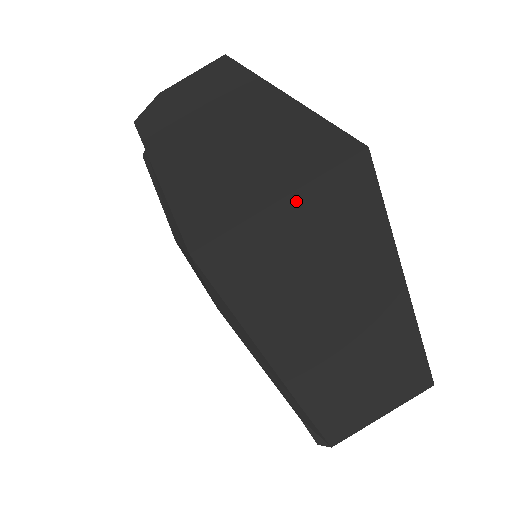
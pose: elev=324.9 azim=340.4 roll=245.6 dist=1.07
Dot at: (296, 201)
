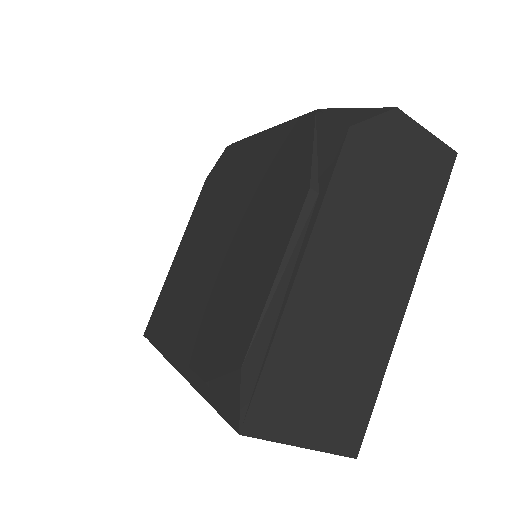
Dot at: (306, 446)
